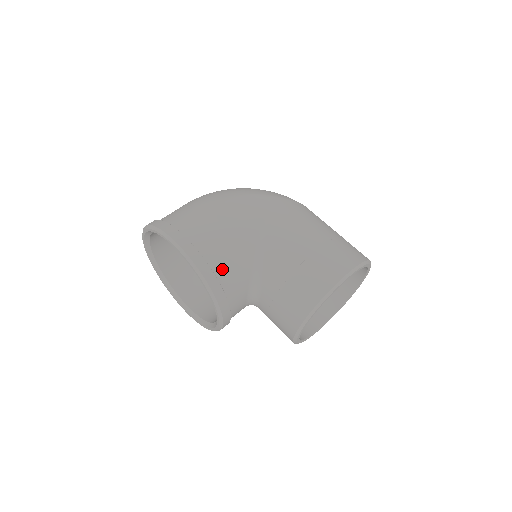
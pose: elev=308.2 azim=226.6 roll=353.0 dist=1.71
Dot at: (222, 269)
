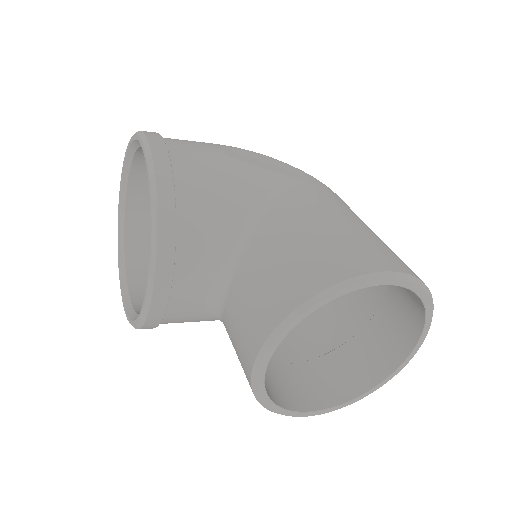
Dot at: (191, 197)
